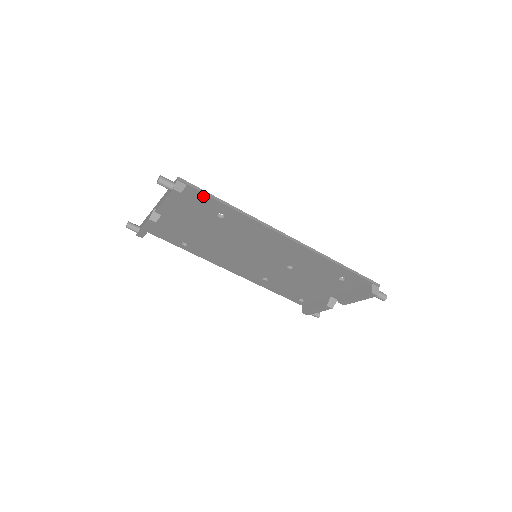
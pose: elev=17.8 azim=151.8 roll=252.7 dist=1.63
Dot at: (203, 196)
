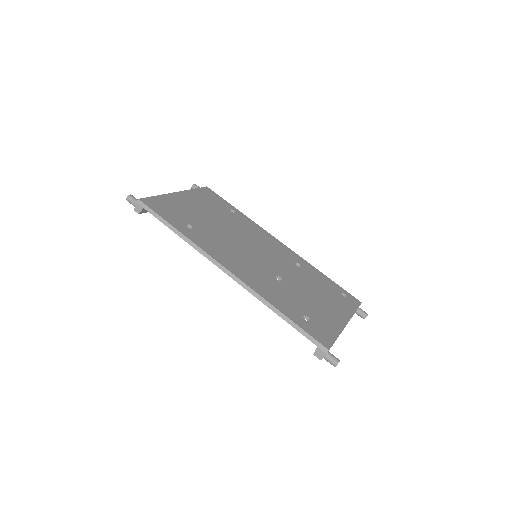
Dot at: (159, 217)
